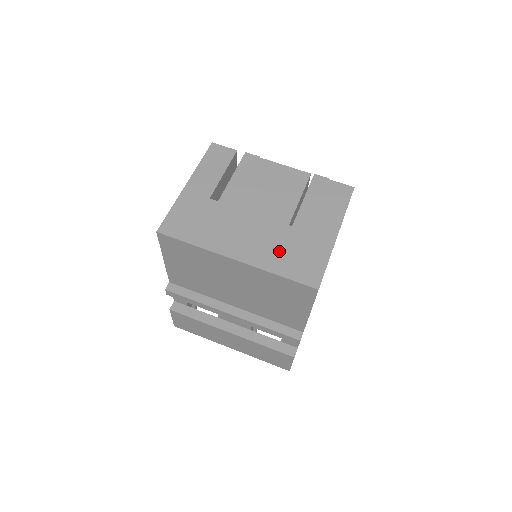
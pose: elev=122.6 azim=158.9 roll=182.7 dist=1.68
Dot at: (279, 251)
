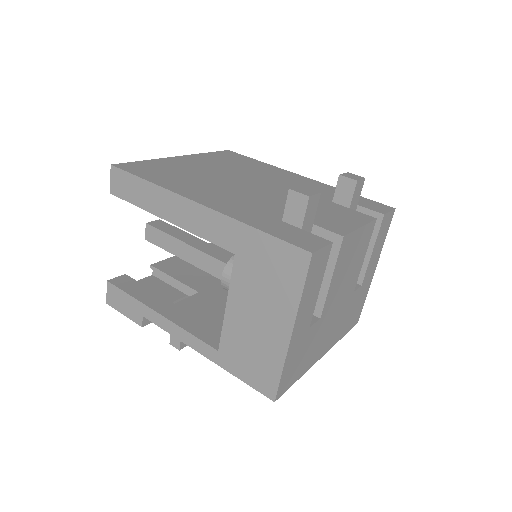
Dot at: (346, 320)
